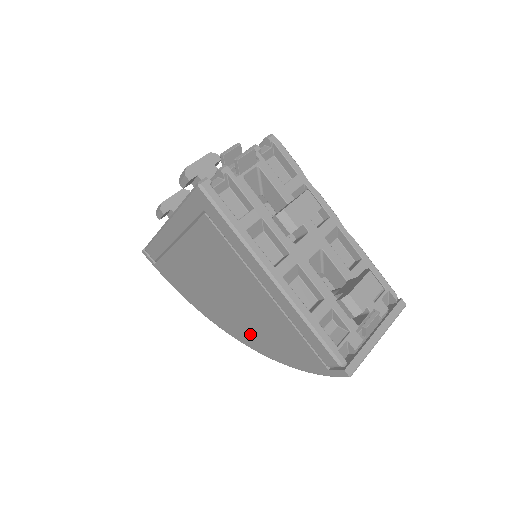
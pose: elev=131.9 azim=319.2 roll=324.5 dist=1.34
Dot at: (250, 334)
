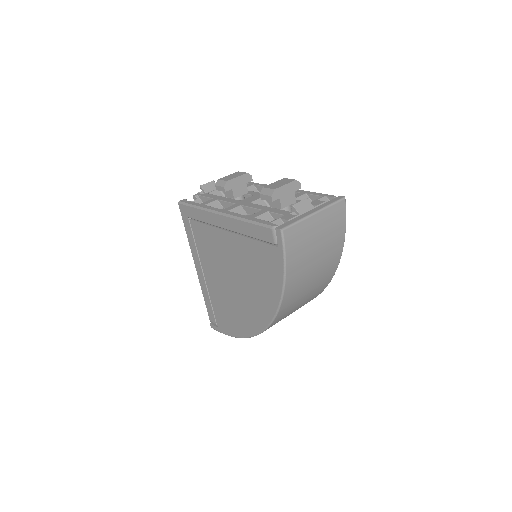
Dot at: (259, 301)
